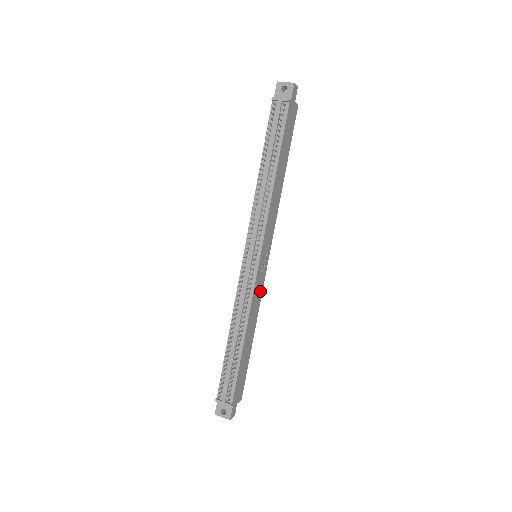
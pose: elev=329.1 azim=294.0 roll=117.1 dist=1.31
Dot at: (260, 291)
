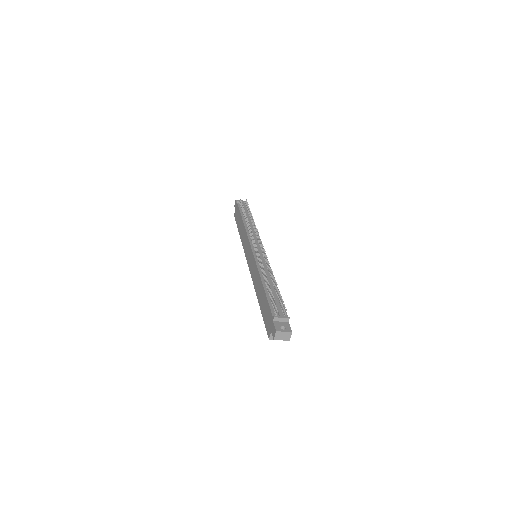
Dot at: occluded
